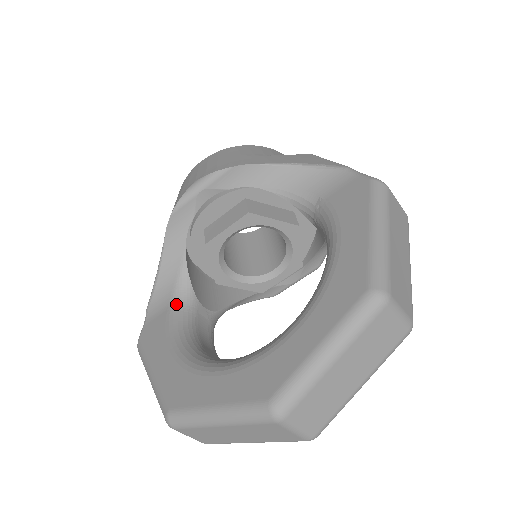
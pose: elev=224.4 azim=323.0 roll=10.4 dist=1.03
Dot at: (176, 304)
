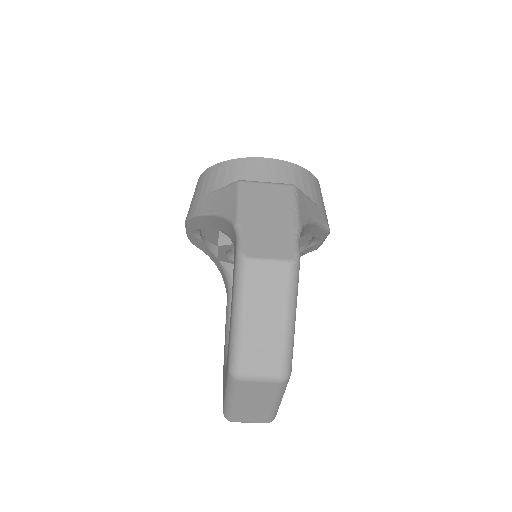
Dot at: (229, 293)
